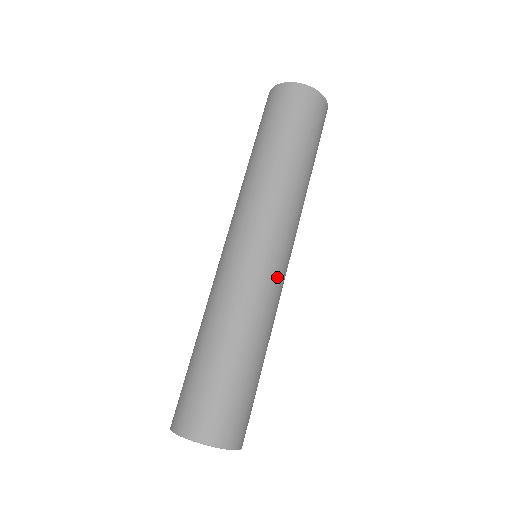
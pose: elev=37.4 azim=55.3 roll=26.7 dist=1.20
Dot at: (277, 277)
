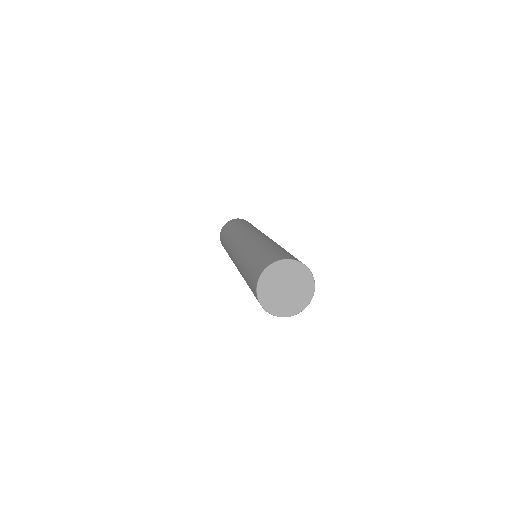
Dot at: occluded
